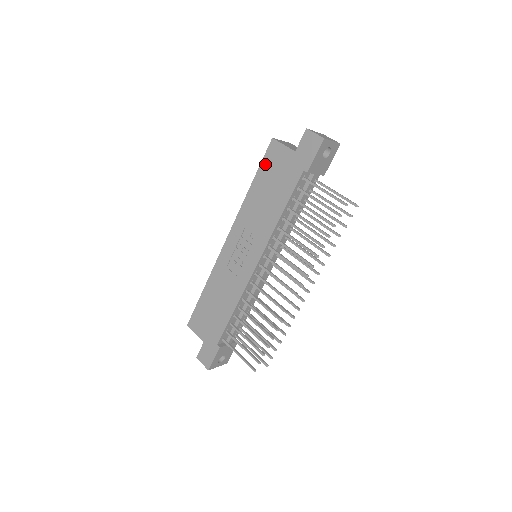
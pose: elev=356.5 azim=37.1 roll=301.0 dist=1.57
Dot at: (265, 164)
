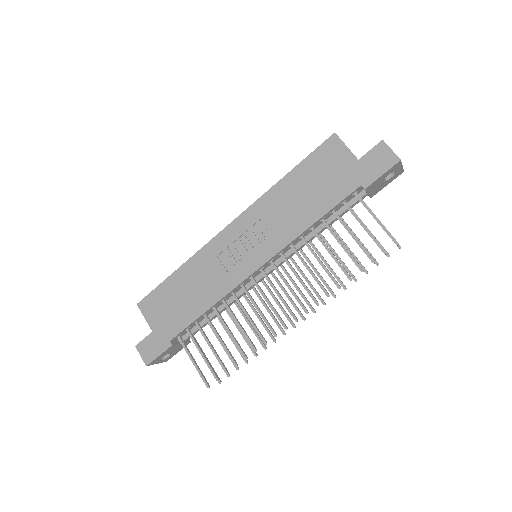
Dot at: (314, 158)
